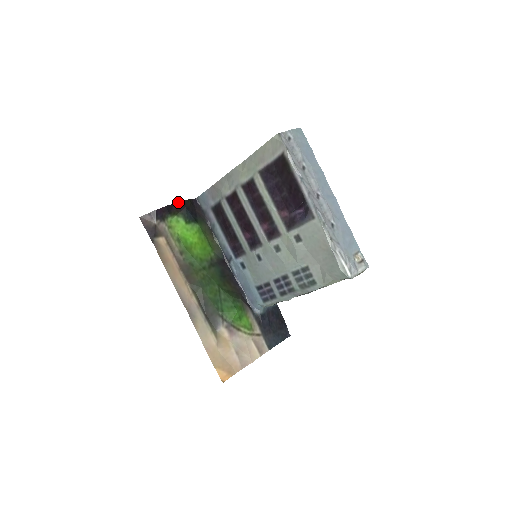
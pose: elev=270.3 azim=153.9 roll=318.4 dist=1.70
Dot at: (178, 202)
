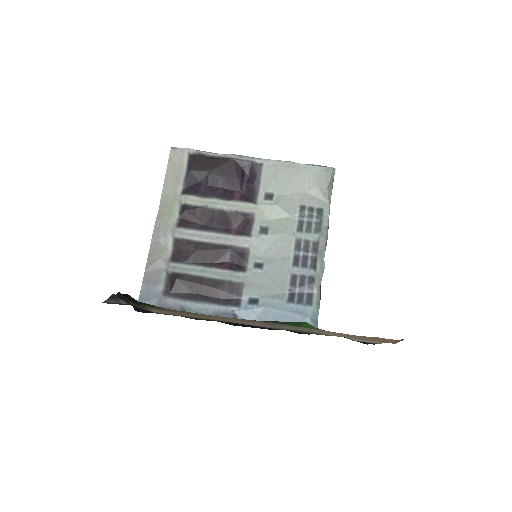
Dot at: (126, 295)
